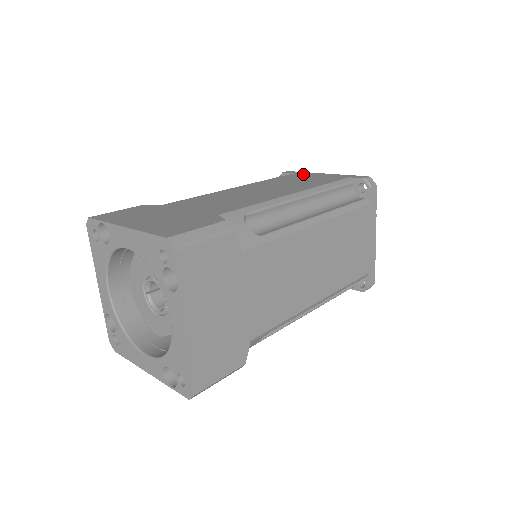
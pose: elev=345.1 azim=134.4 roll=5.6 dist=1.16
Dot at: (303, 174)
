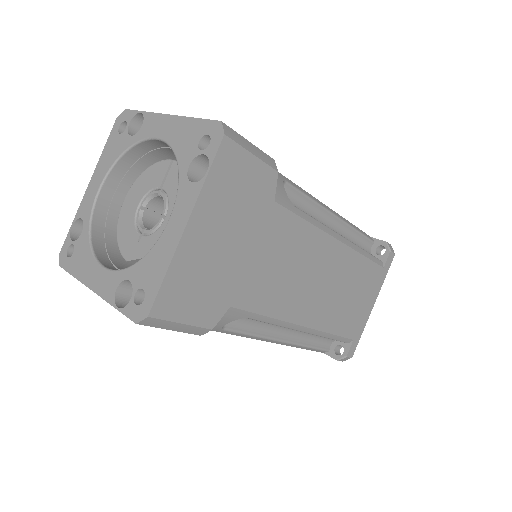
Dot at: occluded
